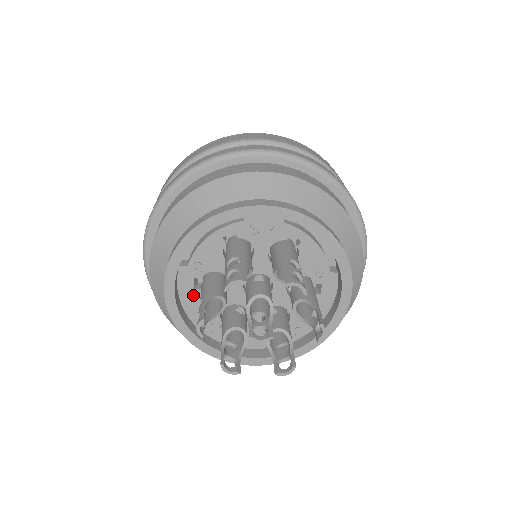
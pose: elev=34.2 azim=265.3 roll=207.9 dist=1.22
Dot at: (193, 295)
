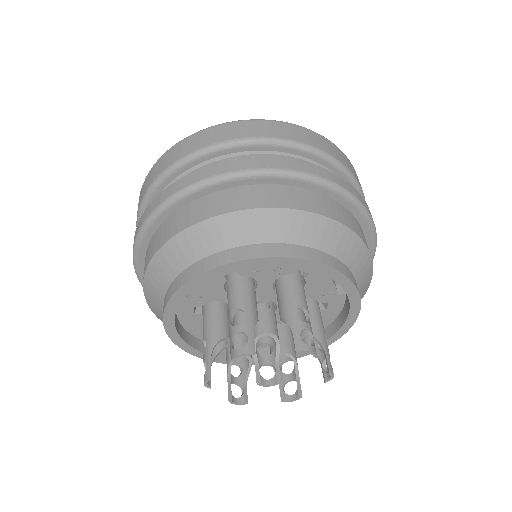
Dot at: (194, 318)
